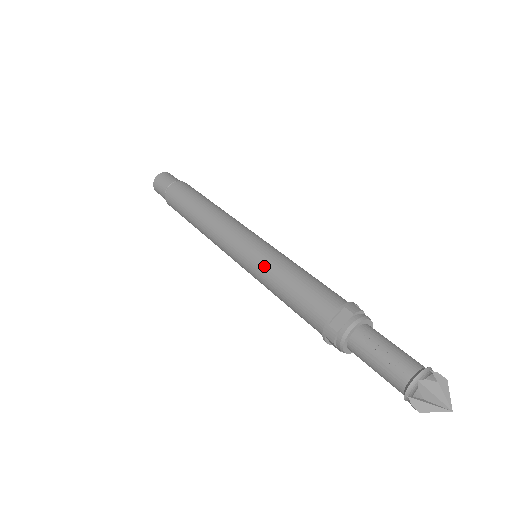
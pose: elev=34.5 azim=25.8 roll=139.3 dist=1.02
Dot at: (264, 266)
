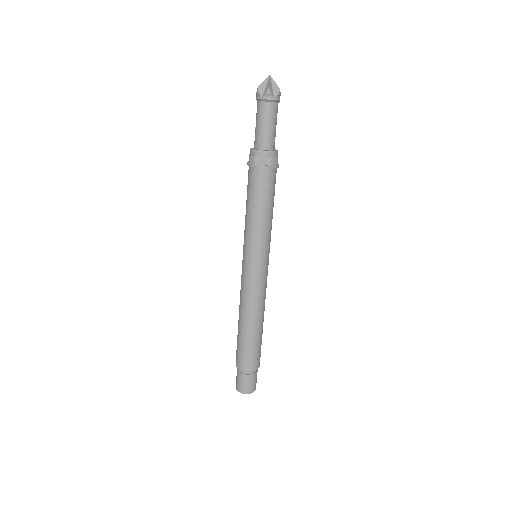
Dot at: (244, 233)
